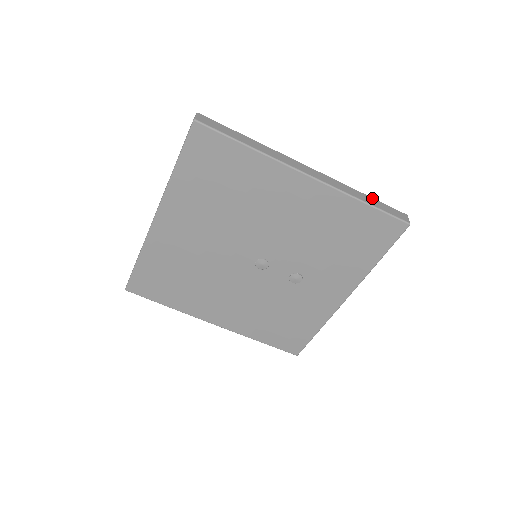
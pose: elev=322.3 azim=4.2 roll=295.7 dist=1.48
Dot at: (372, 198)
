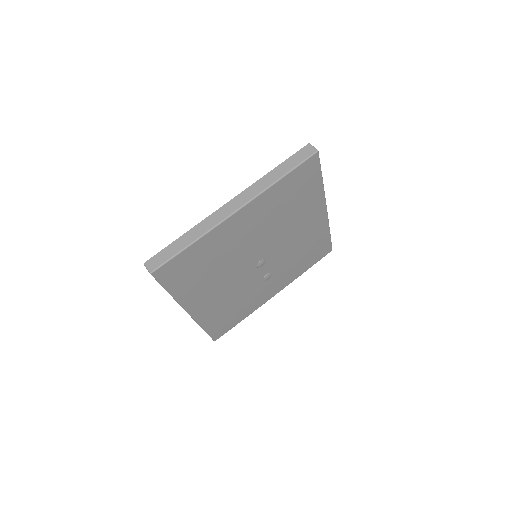
Dot at: occluded
